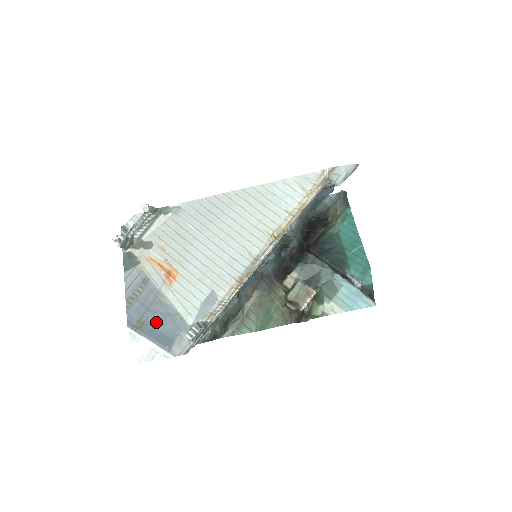
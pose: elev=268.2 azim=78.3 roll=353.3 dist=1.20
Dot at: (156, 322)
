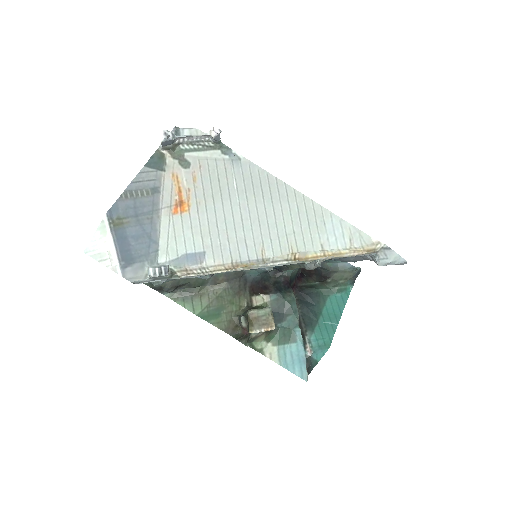
Dot at: (133, 233)
